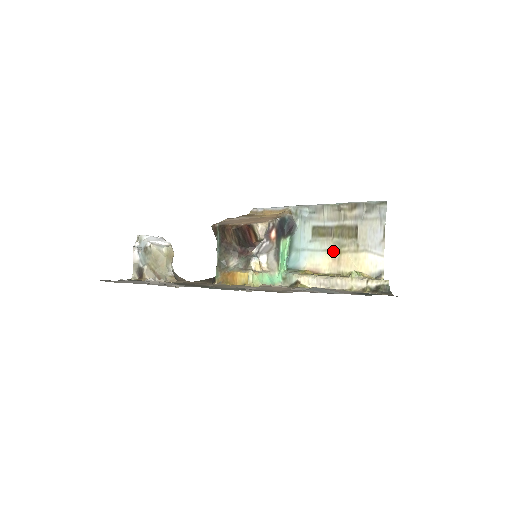
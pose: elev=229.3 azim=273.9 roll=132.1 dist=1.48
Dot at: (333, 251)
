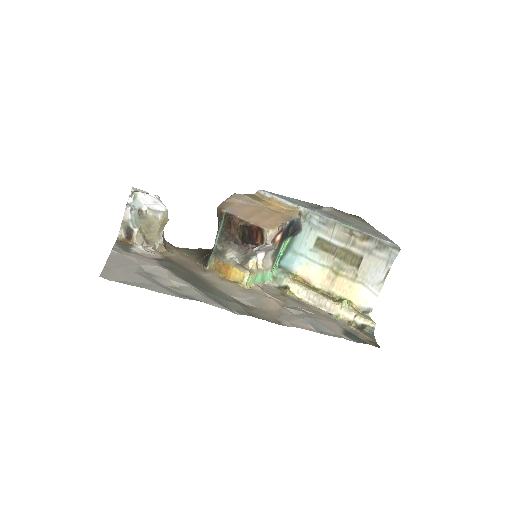
Dot at: (330, 270)
